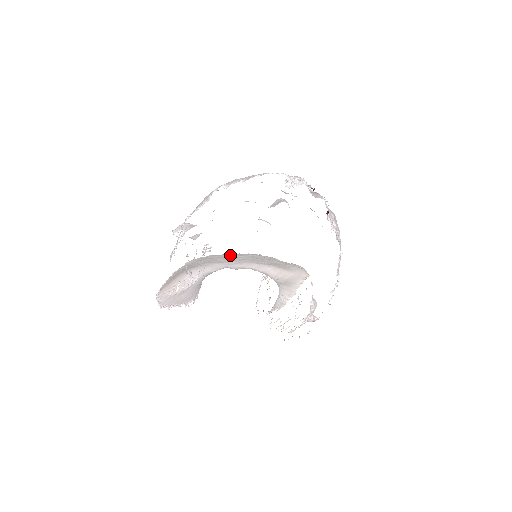
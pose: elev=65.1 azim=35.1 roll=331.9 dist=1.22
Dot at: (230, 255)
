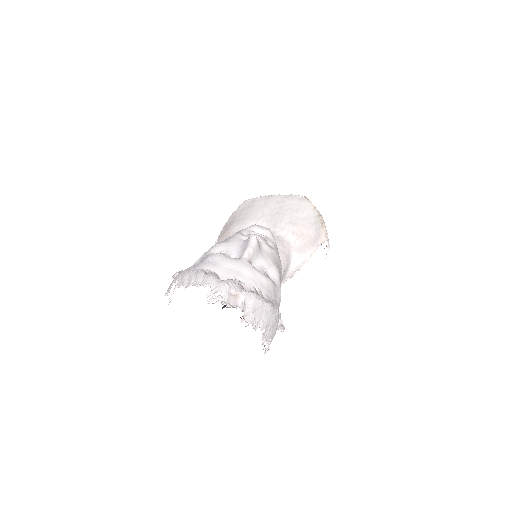
Dot at: (270, 202)
